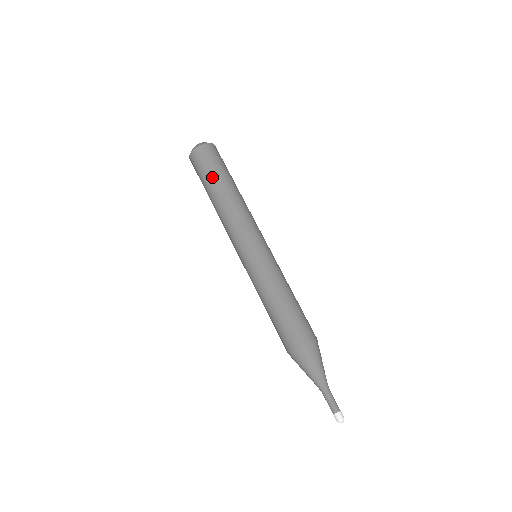
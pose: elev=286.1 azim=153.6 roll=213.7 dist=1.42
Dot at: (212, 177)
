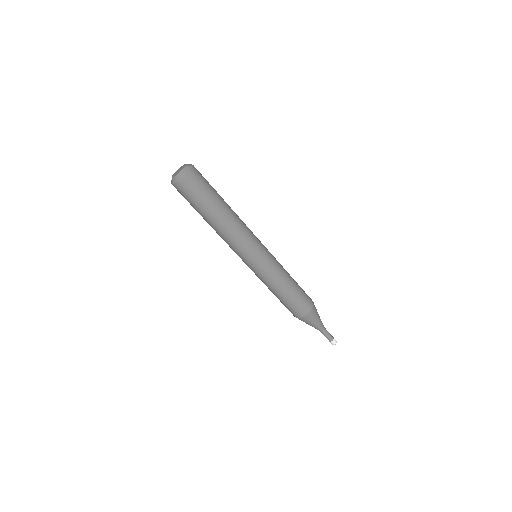
Dot at: (200, 209)
